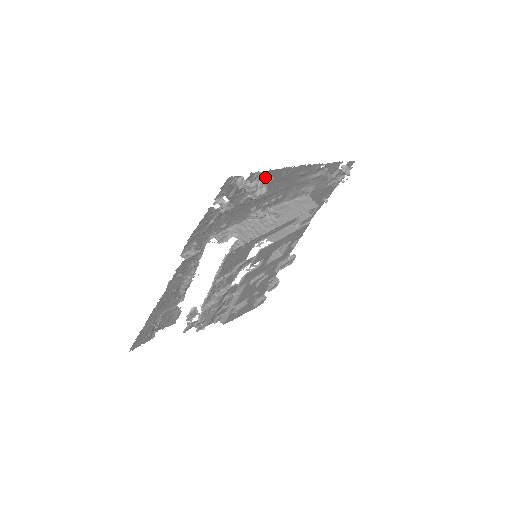
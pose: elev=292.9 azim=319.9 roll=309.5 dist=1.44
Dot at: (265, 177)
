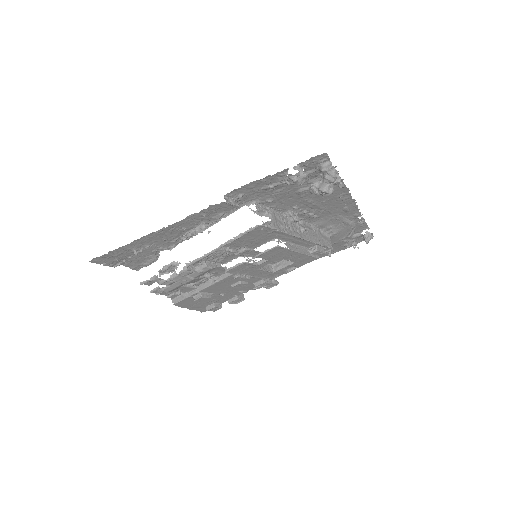
Dot at: (340, 180)
